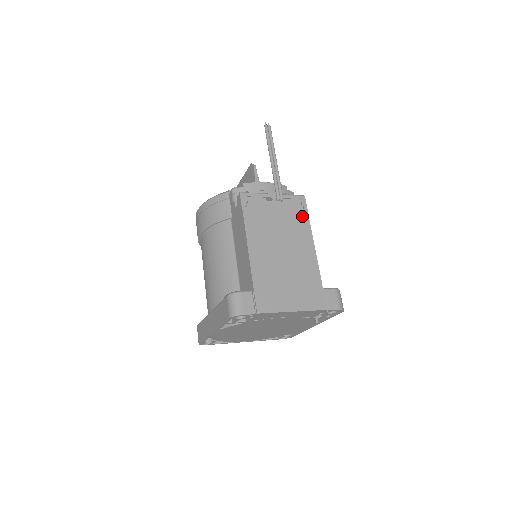
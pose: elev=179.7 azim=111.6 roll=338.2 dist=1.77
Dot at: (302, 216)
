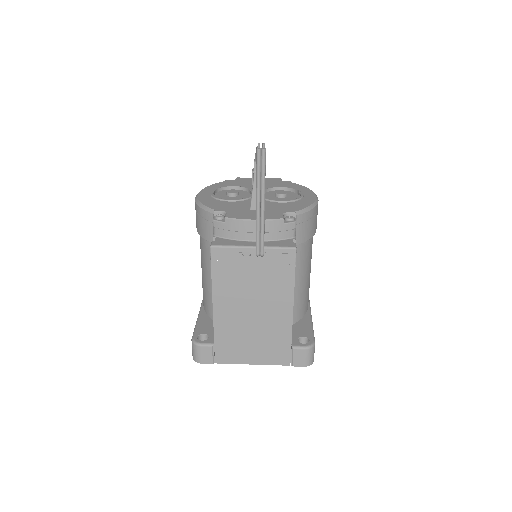
Dot at: (286, 274)
